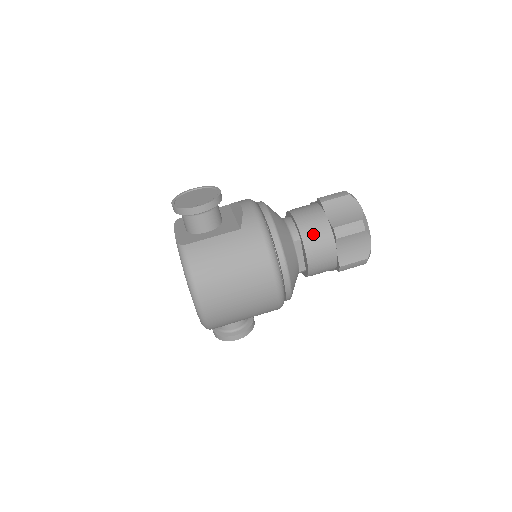
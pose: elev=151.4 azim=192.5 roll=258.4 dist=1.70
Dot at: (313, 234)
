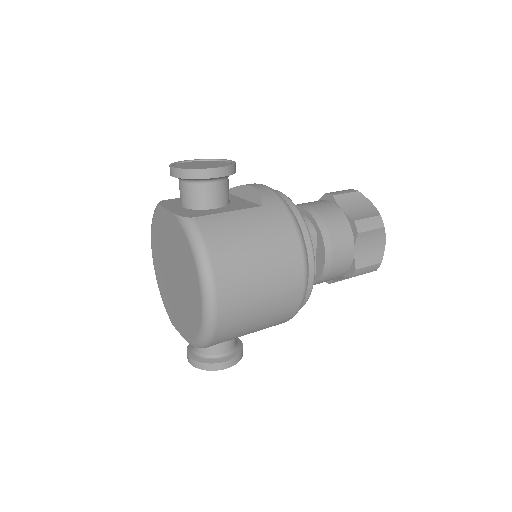
Dot at: (332, 227)
